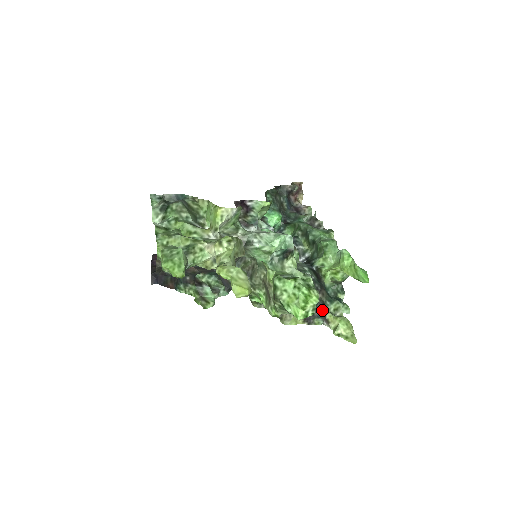
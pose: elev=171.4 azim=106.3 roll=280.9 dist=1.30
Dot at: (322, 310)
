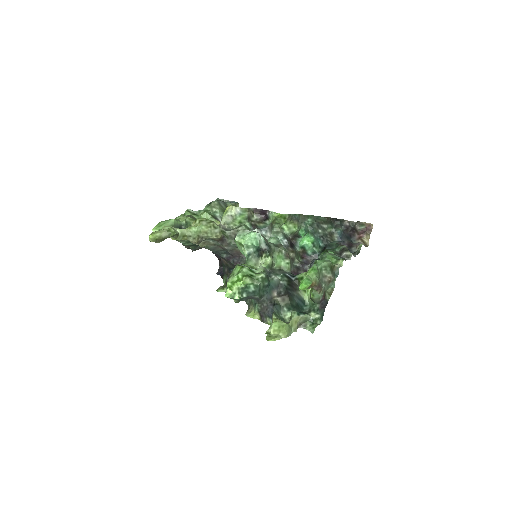
Dot at: (271, 310)
